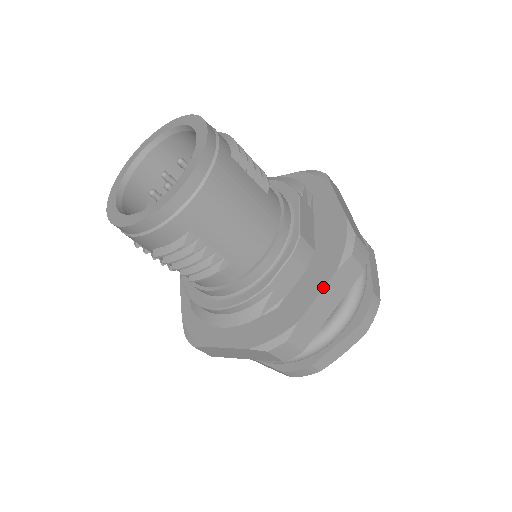
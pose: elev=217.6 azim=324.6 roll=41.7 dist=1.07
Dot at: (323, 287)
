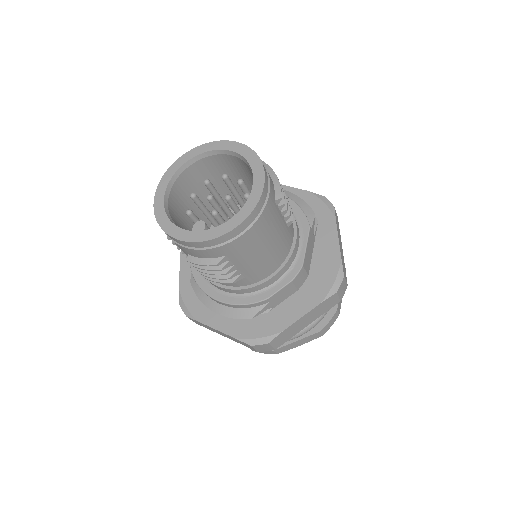
Dot at: (308, 311)
